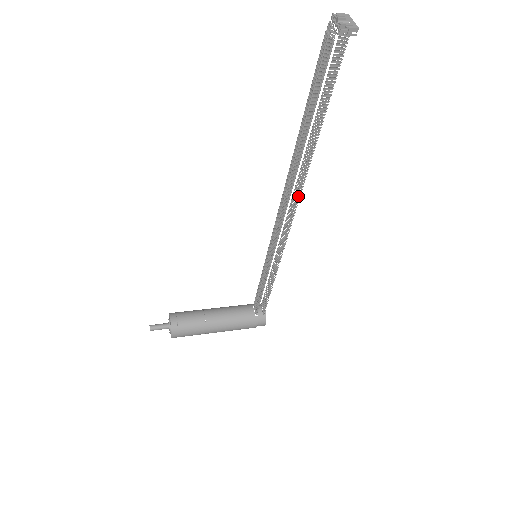
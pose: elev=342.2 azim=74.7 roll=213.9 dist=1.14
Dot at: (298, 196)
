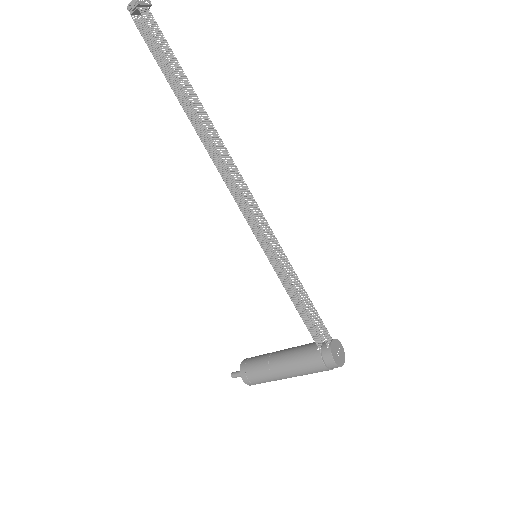
Dot at: (227, 165)
